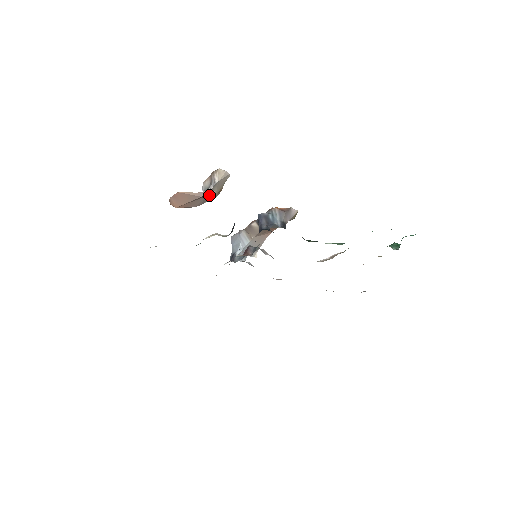
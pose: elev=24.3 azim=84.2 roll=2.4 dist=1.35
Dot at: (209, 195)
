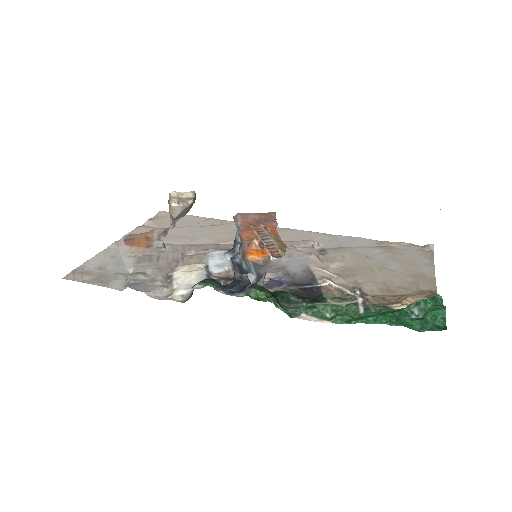
Dot at: (170, 228)
